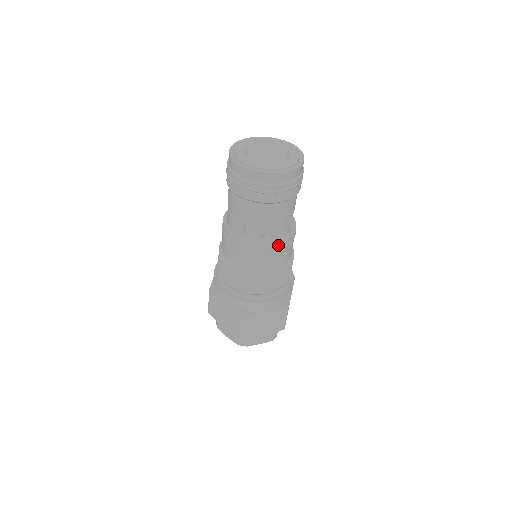
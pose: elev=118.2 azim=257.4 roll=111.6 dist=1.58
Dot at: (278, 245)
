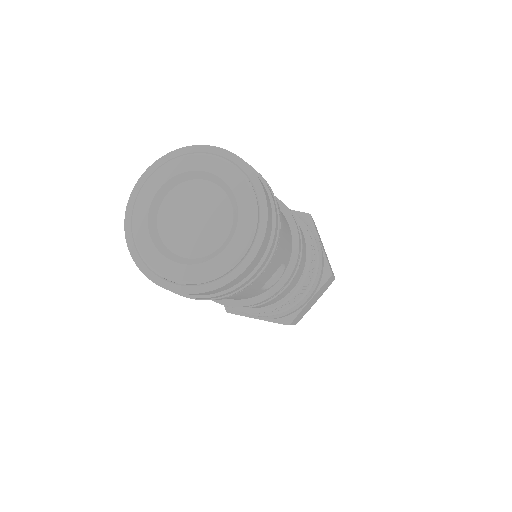
Dot at: (239, 306)
